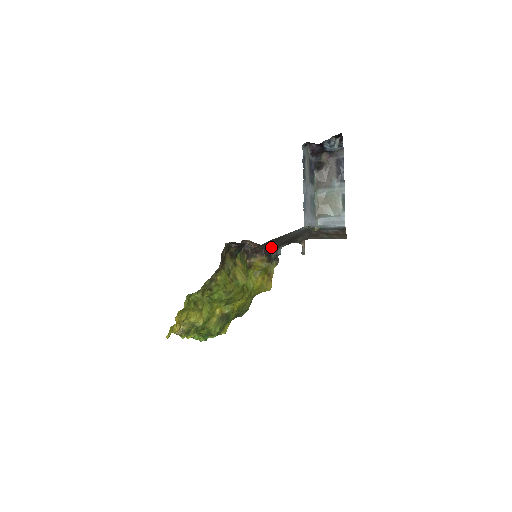
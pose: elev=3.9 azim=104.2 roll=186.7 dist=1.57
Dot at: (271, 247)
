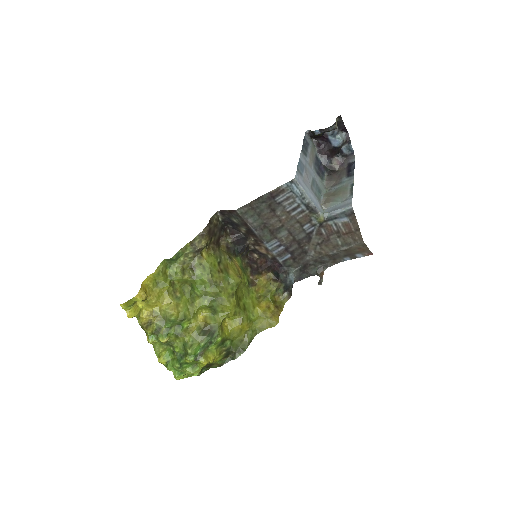
Dot at: (276, 253)
